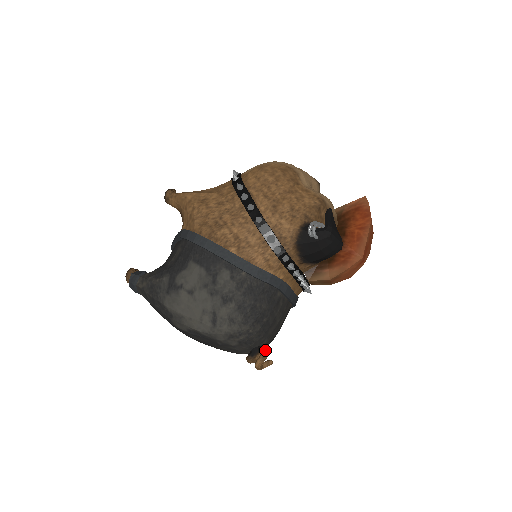
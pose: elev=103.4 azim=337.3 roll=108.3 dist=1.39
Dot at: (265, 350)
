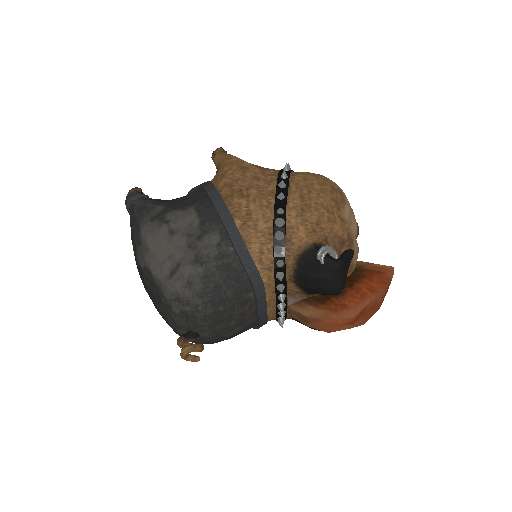
Dot at: occluded
